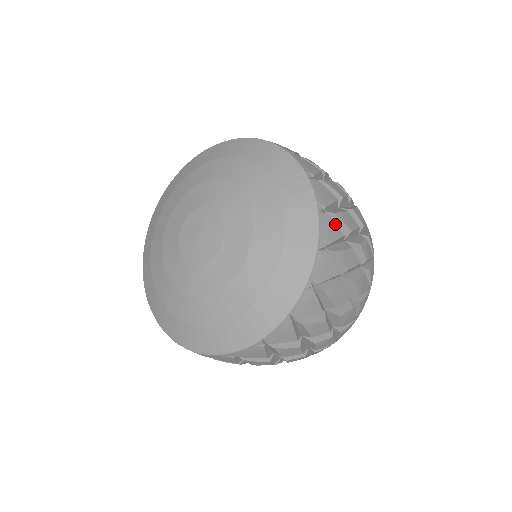
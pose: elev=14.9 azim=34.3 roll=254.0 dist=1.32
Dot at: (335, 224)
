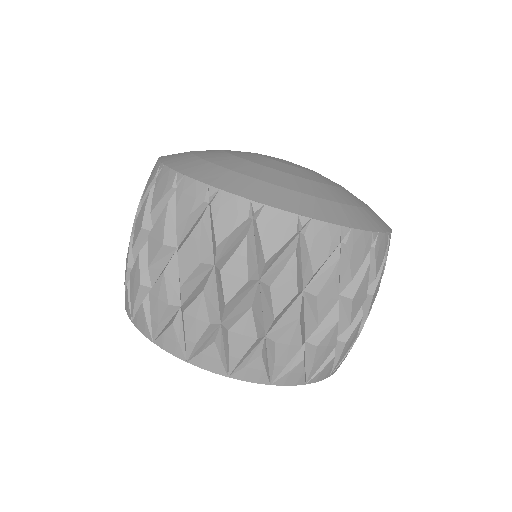
Dot at: occluded
